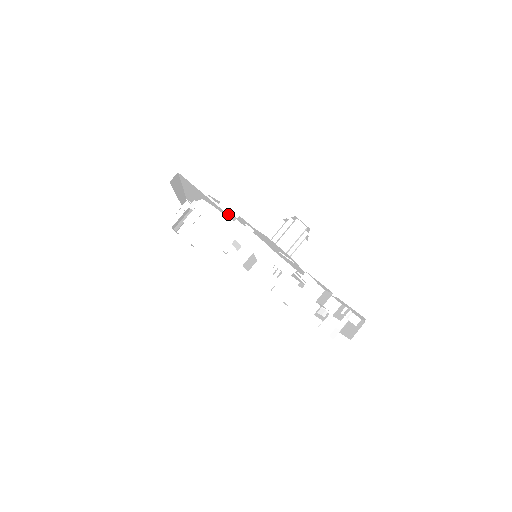
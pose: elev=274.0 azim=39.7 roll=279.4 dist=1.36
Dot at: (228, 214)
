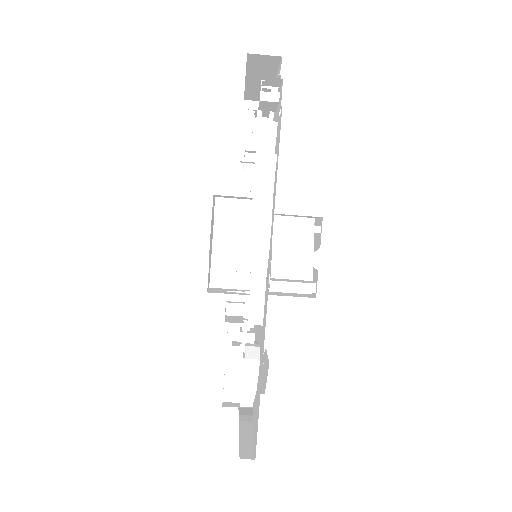
Dot at: occluded
